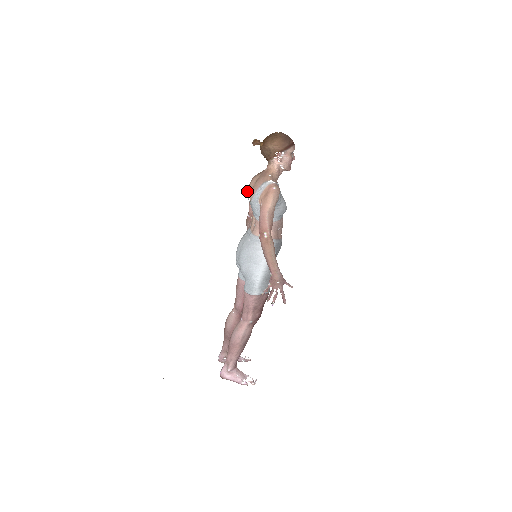
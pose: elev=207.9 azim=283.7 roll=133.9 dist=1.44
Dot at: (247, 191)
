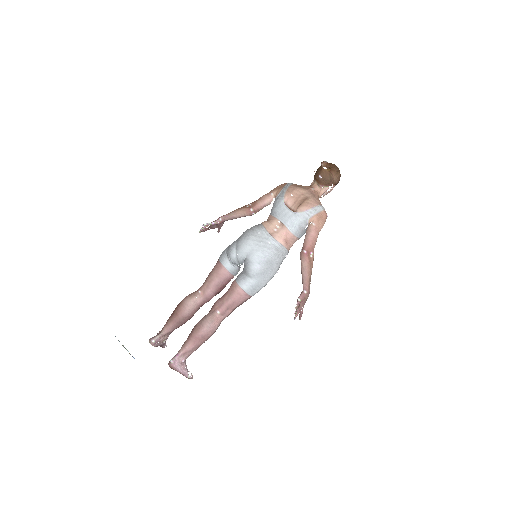
Dot at: (284, 195)
